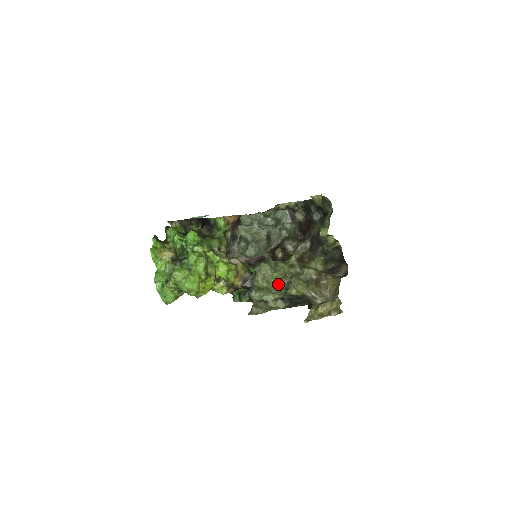
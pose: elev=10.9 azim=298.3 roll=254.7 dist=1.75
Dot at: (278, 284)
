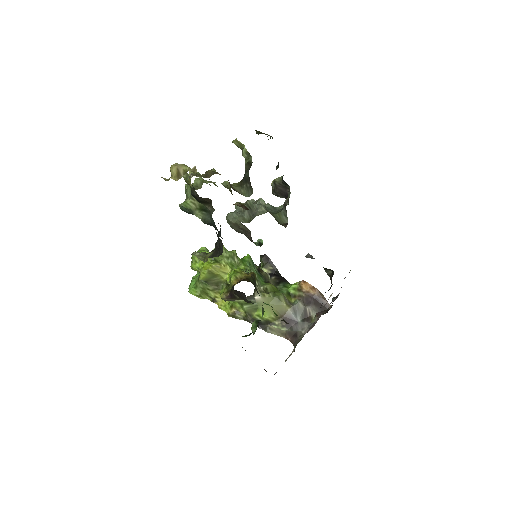
Dot at: (194, 187)
